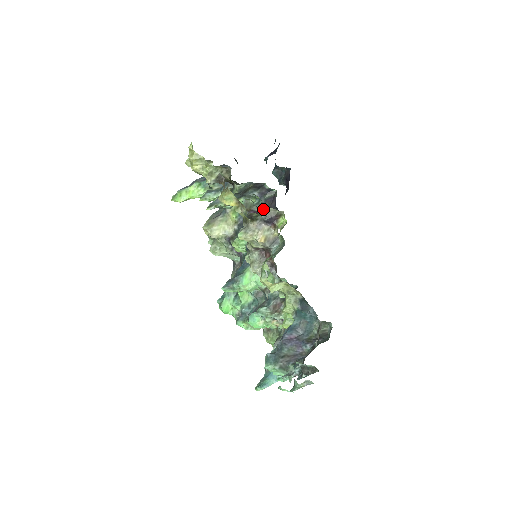
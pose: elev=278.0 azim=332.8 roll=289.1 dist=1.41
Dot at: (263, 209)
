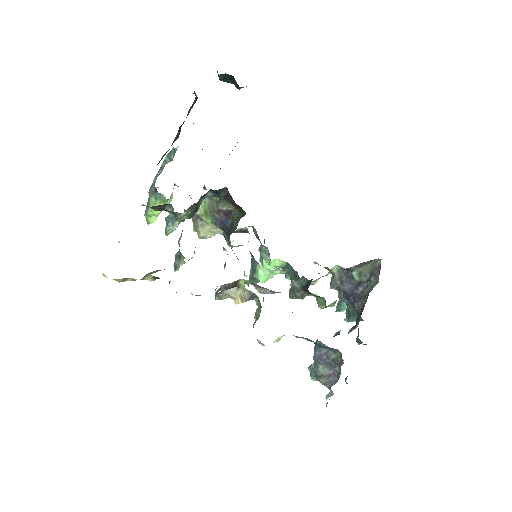
Dot at: (229, 206)
